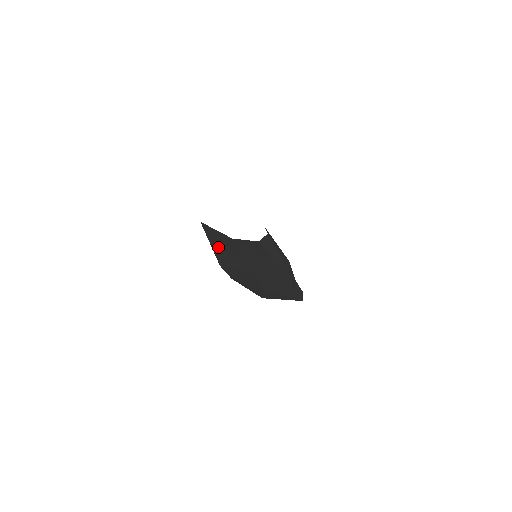
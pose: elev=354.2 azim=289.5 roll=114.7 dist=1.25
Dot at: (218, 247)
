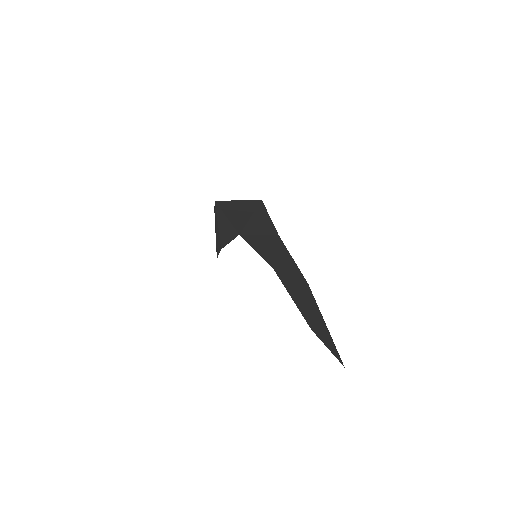
Dot at: occluded
